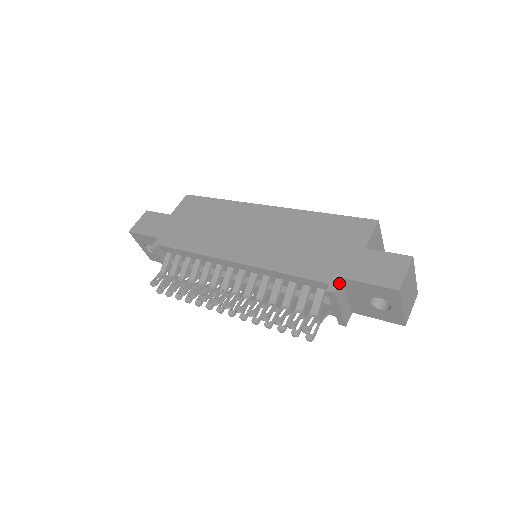
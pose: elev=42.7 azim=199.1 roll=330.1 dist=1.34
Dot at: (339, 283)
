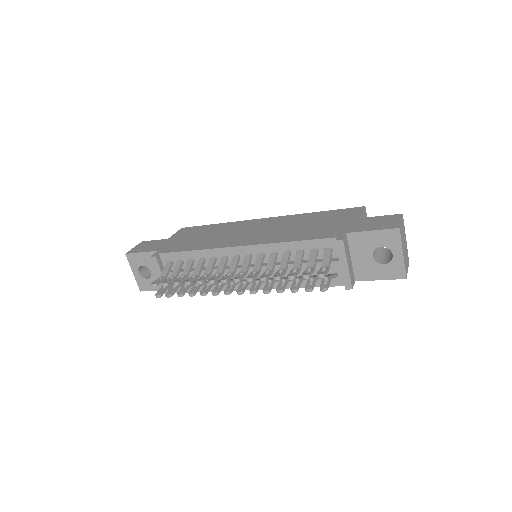
Dot at: (345, 236)
